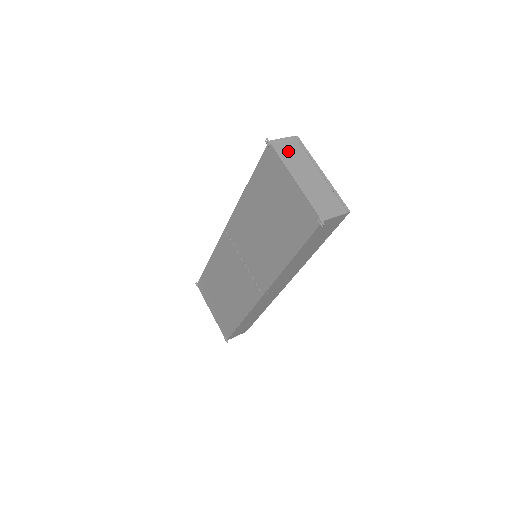
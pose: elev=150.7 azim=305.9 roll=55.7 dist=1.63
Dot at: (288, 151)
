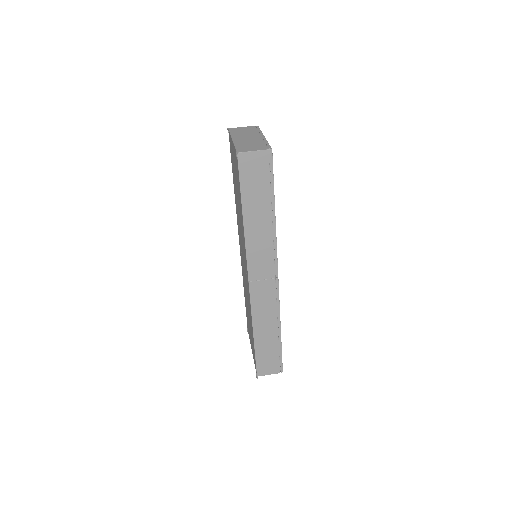
Dot at: (240, 131)
